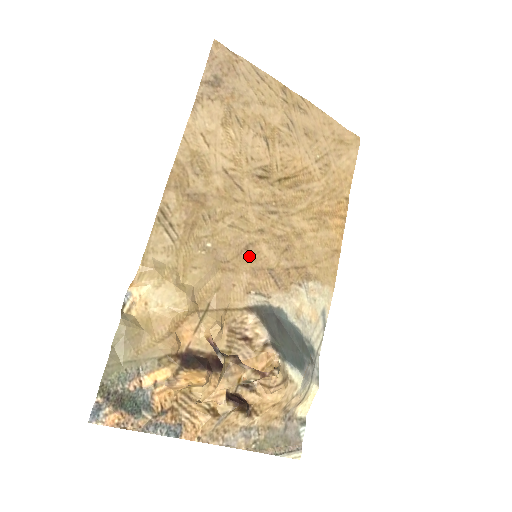
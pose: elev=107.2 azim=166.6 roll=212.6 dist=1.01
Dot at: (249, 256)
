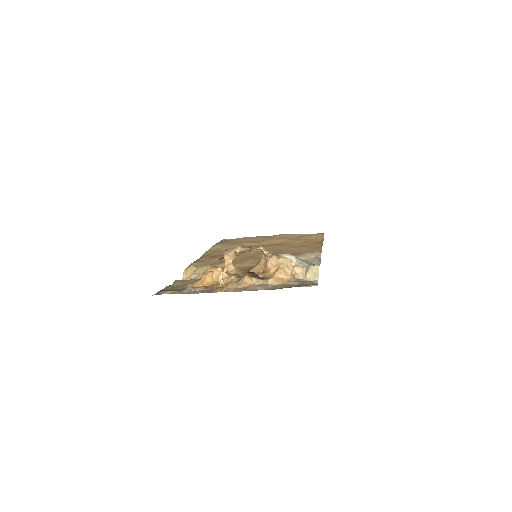
Dot at: (252, 258)
